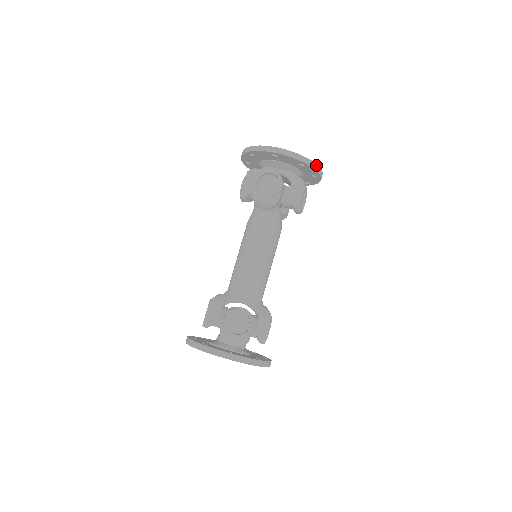
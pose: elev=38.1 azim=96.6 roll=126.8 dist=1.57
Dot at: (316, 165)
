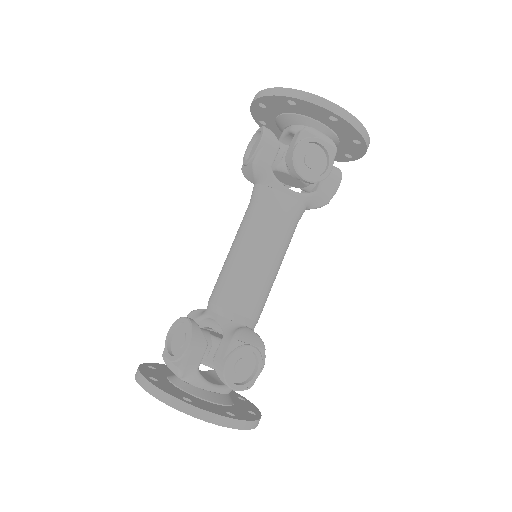
Dot at: (312, 95)
